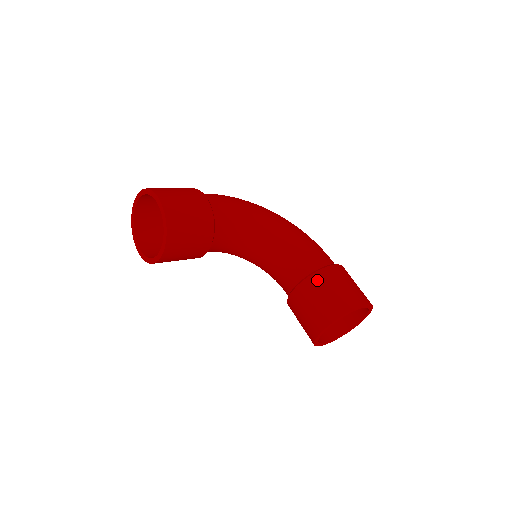
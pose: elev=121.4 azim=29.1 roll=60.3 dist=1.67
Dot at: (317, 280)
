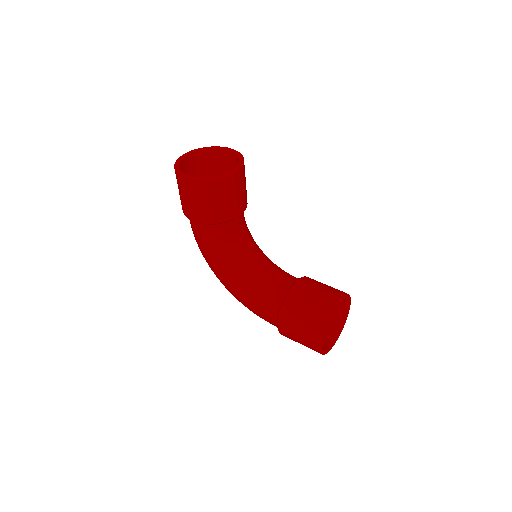
Dot at: (313, 279)
